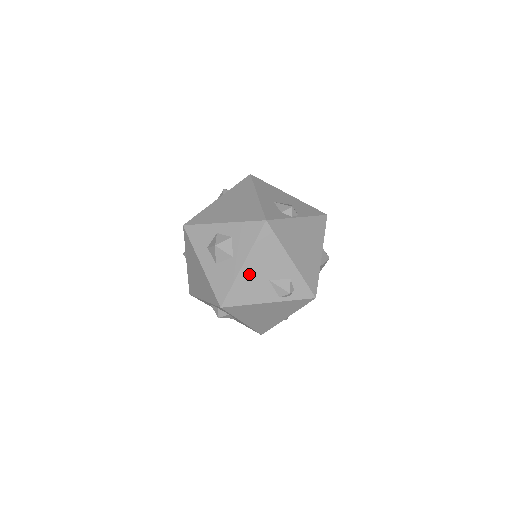
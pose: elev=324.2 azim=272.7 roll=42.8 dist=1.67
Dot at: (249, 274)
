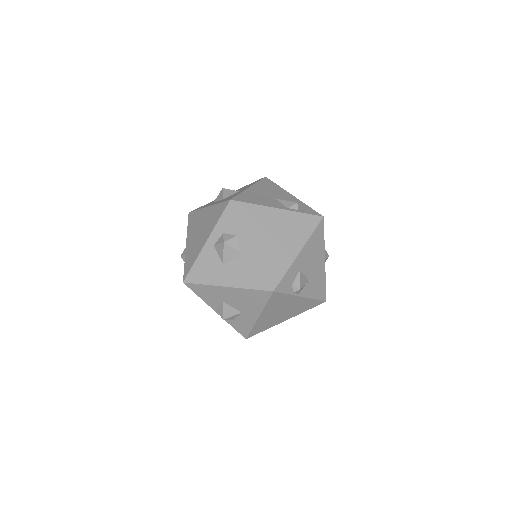
Dot at: (256, 192)
